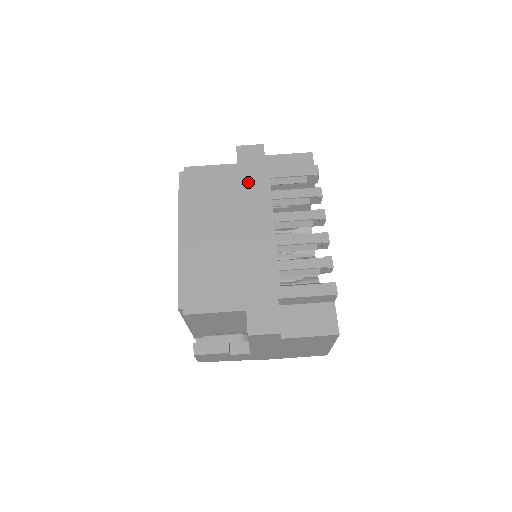
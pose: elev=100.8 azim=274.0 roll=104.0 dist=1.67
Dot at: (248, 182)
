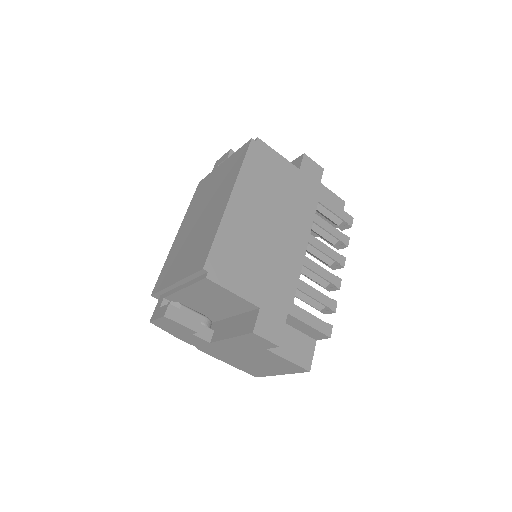
Dot at: (302, 192)
